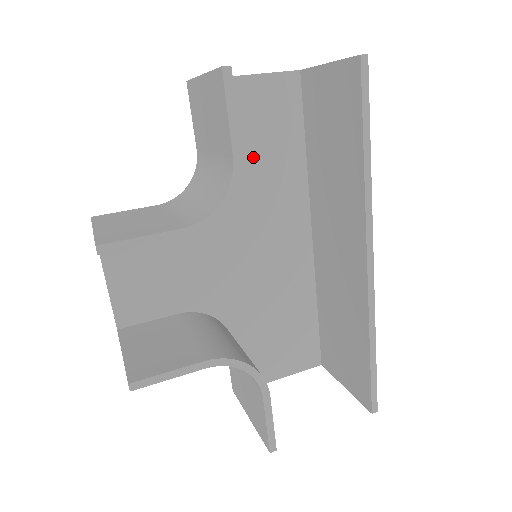
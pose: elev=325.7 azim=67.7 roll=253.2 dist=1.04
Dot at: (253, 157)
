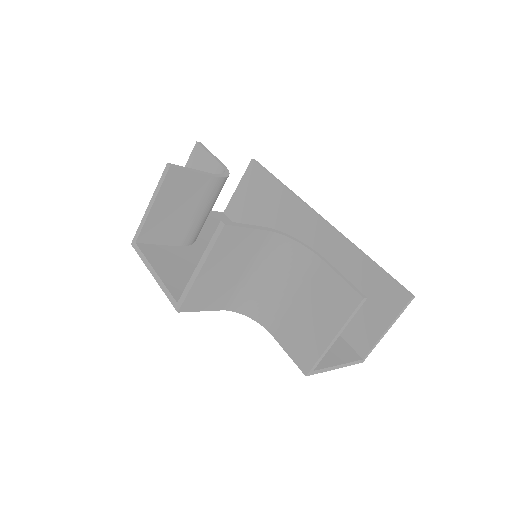
Dot at: occluded
